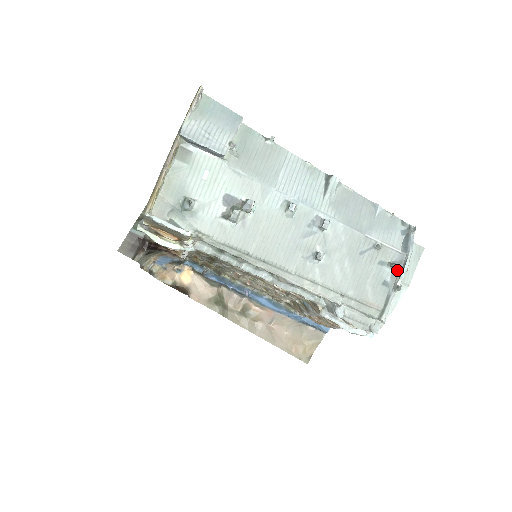
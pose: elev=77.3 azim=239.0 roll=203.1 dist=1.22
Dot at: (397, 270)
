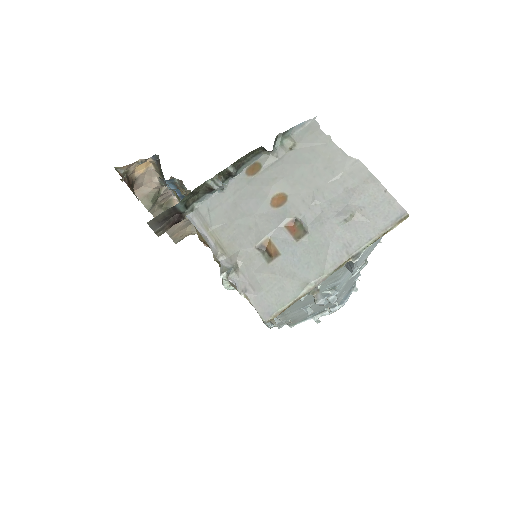
Dot at: occluded
